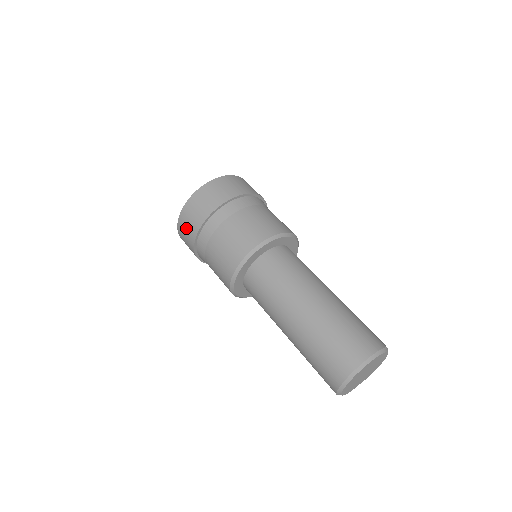
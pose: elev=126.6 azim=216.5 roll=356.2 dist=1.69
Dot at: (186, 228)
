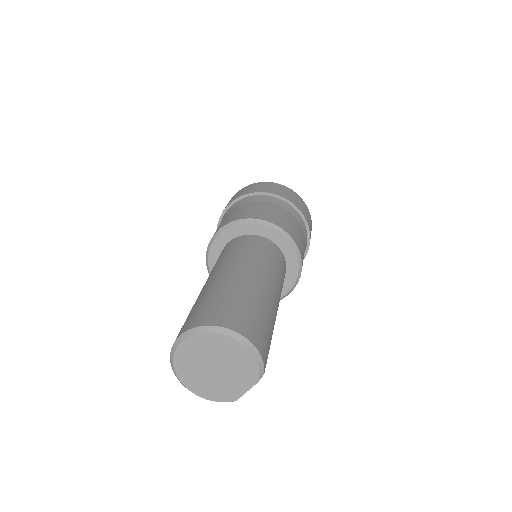
Dot at: occluded
